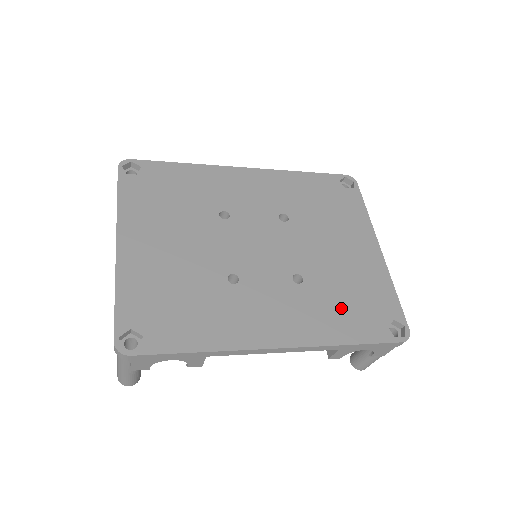
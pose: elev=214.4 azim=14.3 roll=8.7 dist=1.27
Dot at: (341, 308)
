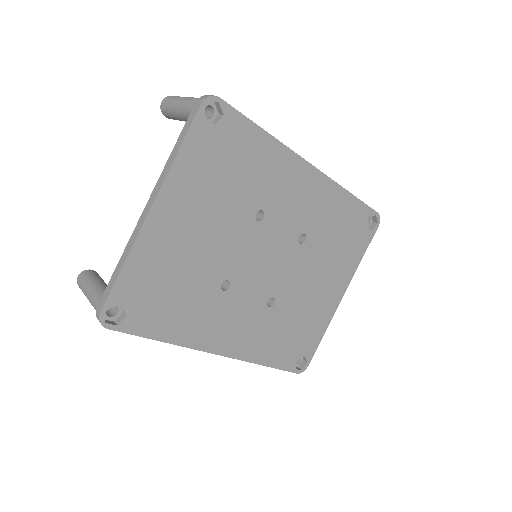
Dot at: (281, 337)
